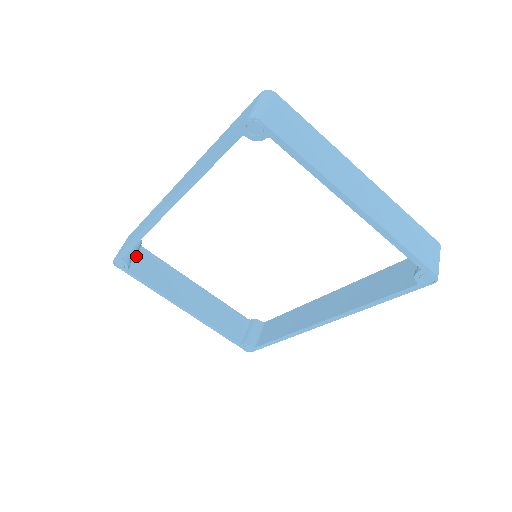
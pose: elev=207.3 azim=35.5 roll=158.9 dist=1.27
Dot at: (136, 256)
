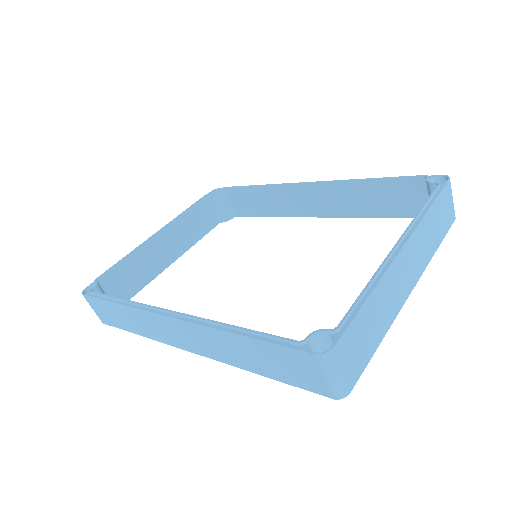
Dot at: (104, 292)
